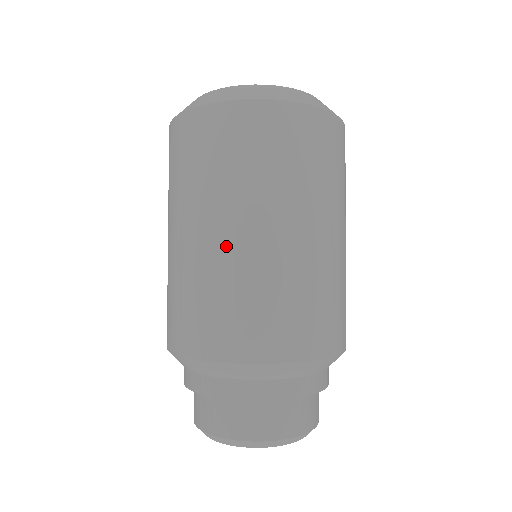
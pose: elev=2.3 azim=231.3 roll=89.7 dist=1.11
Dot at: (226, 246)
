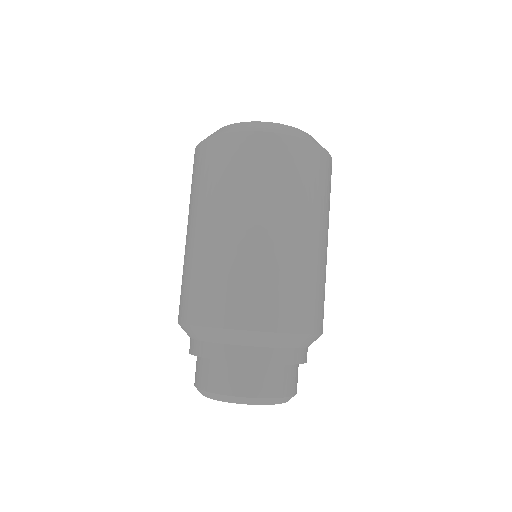
Dot at: (189, 242)
